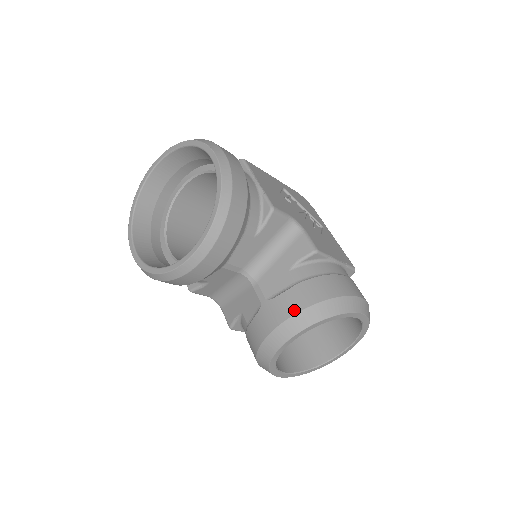
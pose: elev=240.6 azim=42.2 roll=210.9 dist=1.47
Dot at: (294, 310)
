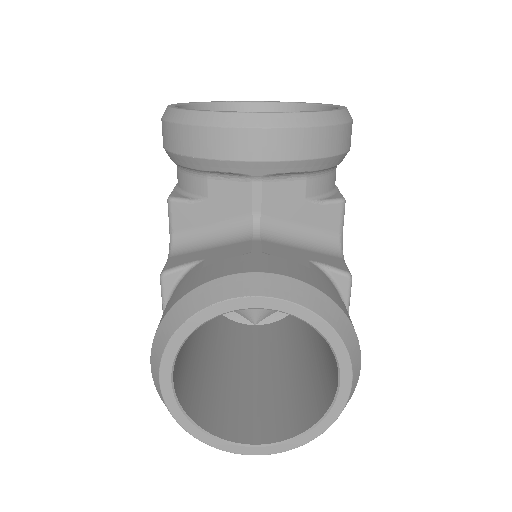
Dot at: (296, 276)
